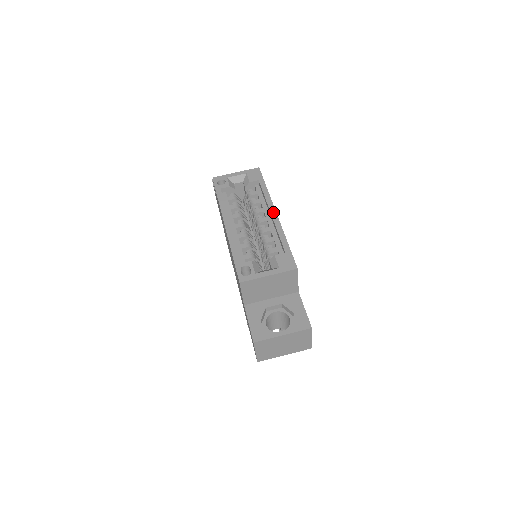
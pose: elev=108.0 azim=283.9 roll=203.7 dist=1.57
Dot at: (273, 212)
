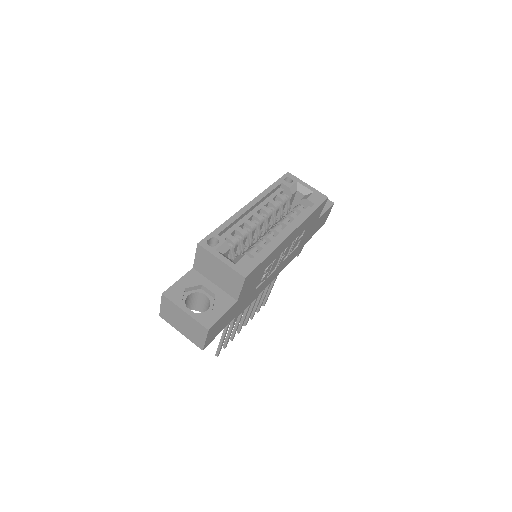
Dot at: (290, 231)
